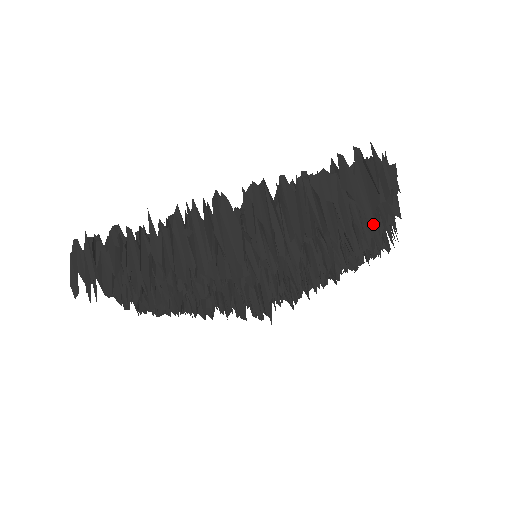
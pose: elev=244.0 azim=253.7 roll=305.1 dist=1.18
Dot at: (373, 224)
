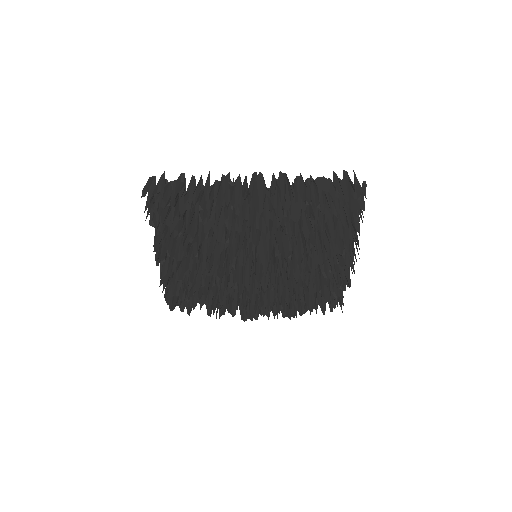
Dot at: (345, 236)
